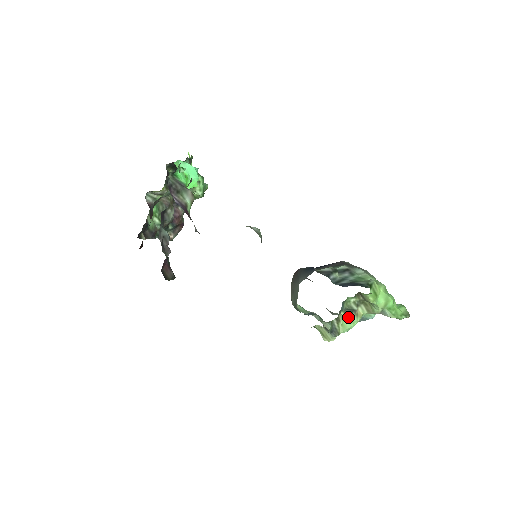
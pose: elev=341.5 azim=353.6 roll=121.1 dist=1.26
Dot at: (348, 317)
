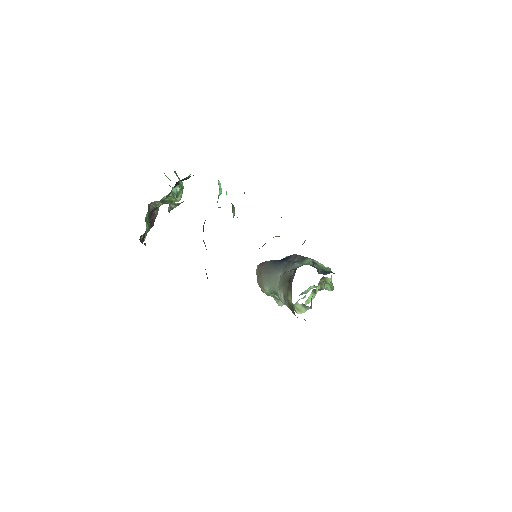
Dot at: (313, 295)
